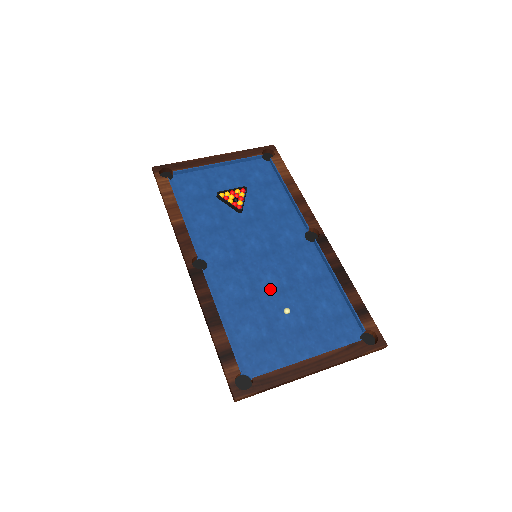
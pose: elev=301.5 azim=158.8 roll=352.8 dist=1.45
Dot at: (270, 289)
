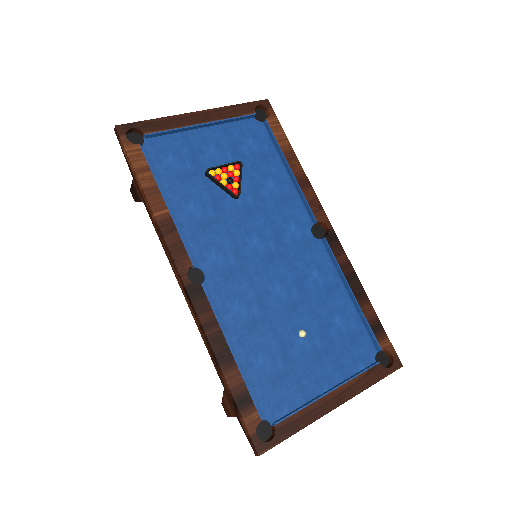
Dot at: (280, 305)
